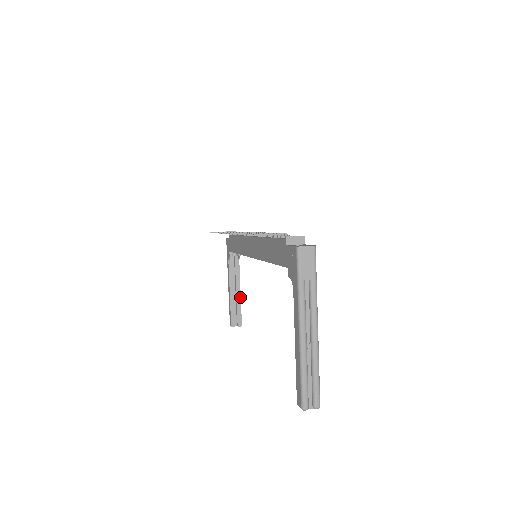
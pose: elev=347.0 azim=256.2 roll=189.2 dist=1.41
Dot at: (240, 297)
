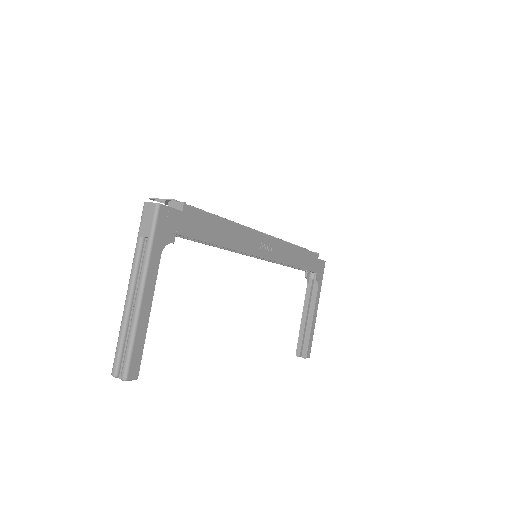
Dot at: (311, 325)
